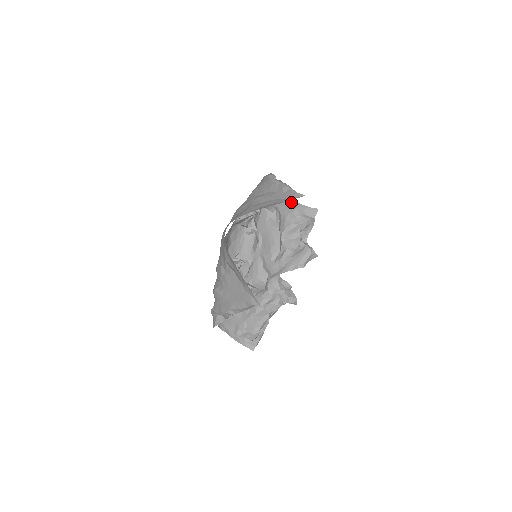
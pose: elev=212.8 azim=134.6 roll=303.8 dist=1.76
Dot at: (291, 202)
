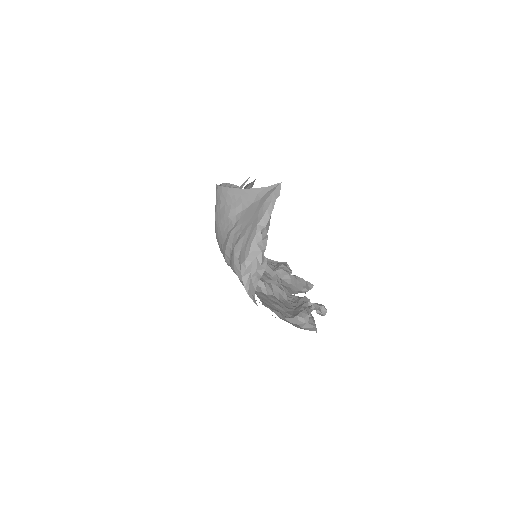
Dot at: occluded
